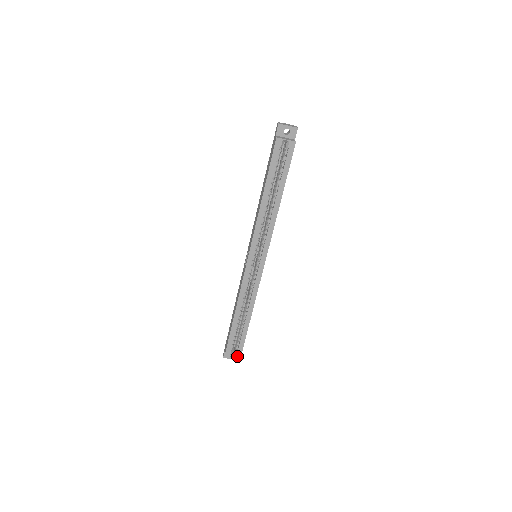
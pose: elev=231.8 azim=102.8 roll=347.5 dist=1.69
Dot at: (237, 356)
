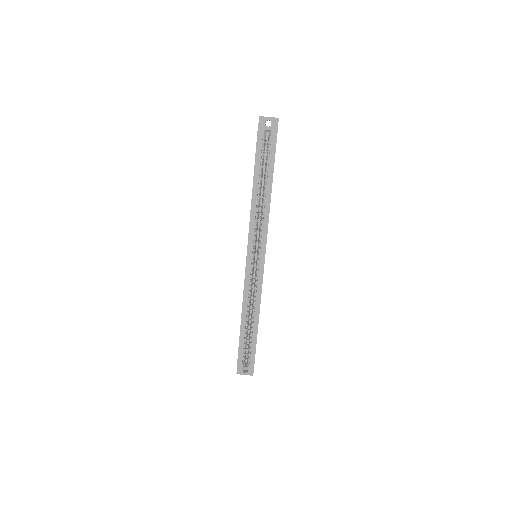
Dot at: (250, 369)
